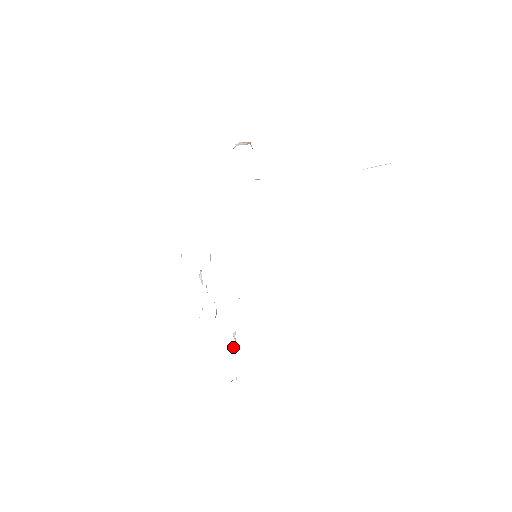
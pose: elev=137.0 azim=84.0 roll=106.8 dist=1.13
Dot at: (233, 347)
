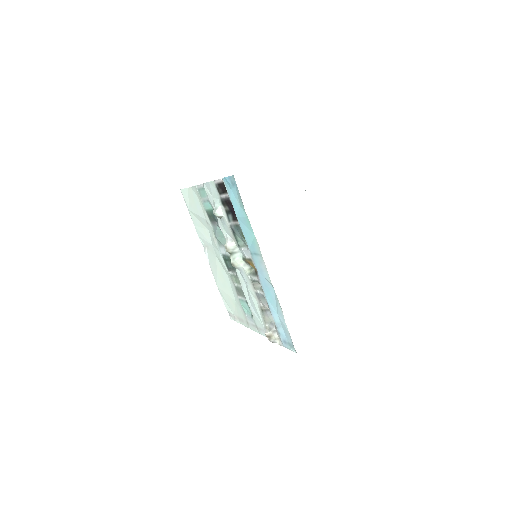
Dot at: (275, 326)
